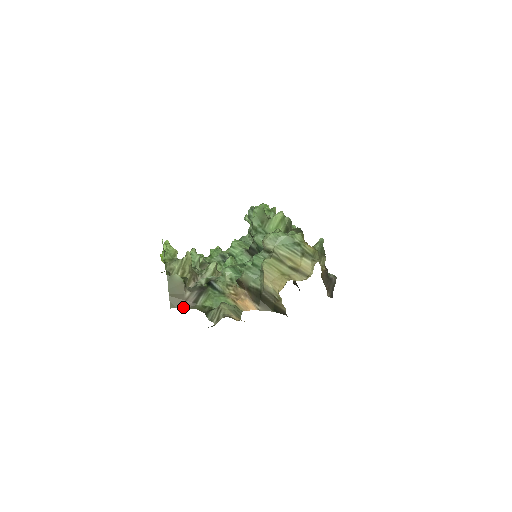
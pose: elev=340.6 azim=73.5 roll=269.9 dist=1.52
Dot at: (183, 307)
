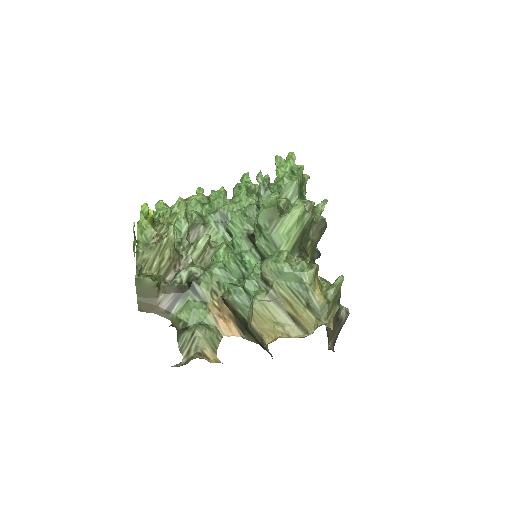
Dot at: (154, 312)
